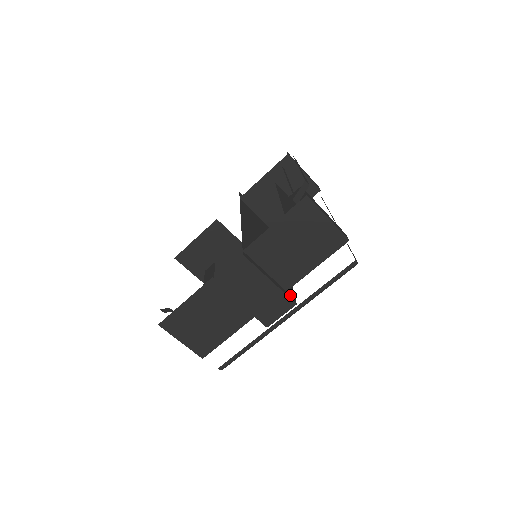
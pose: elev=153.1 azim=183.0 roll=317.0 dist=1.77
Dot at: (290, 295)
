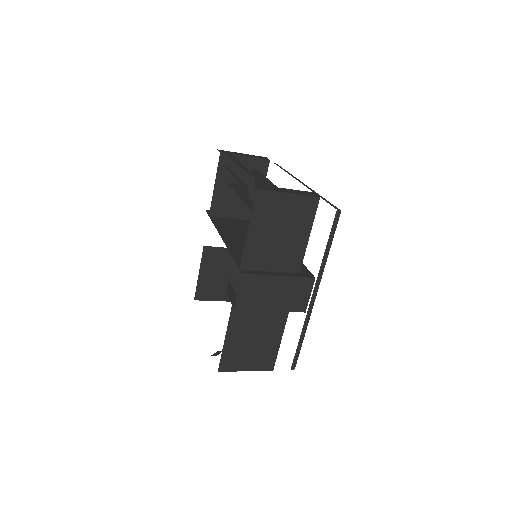
Dot at: (305, 274)
